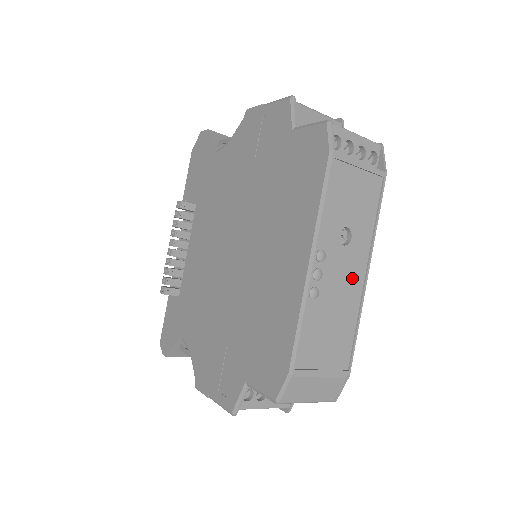
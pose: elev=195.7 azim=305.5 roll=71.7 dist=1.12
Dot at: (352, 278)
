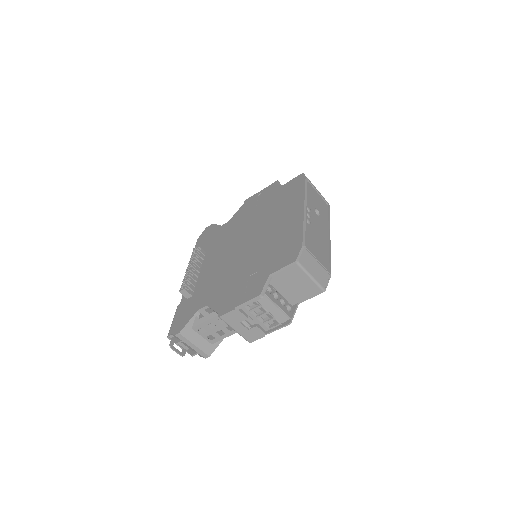
Dot at: (323, 232)
